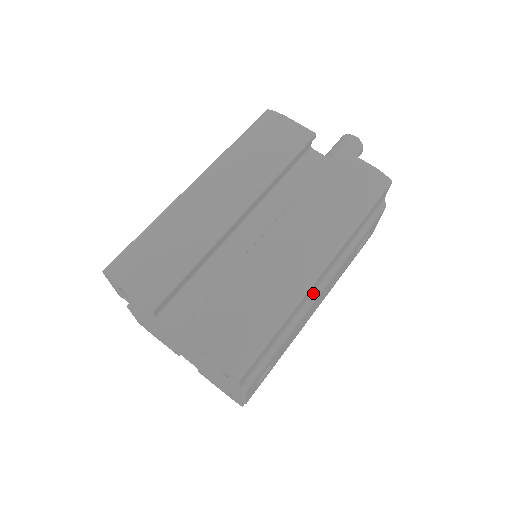
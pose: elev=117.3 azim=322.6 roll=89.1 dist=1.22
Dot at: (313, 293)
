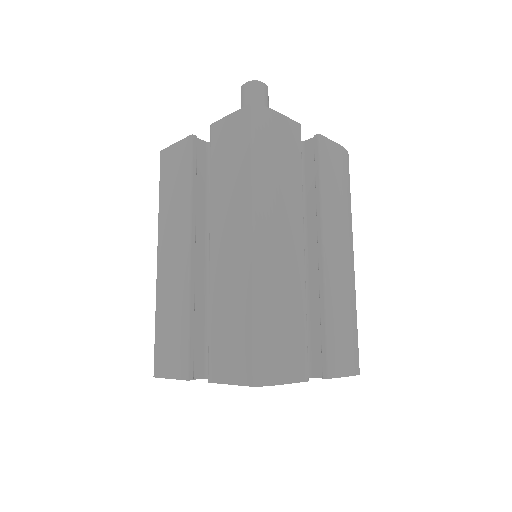
Dot at: occluded
